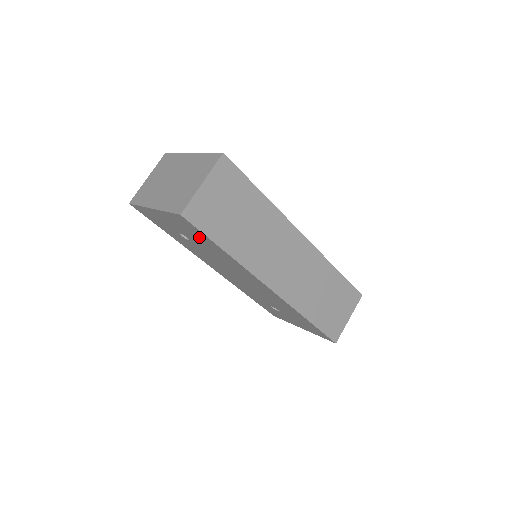
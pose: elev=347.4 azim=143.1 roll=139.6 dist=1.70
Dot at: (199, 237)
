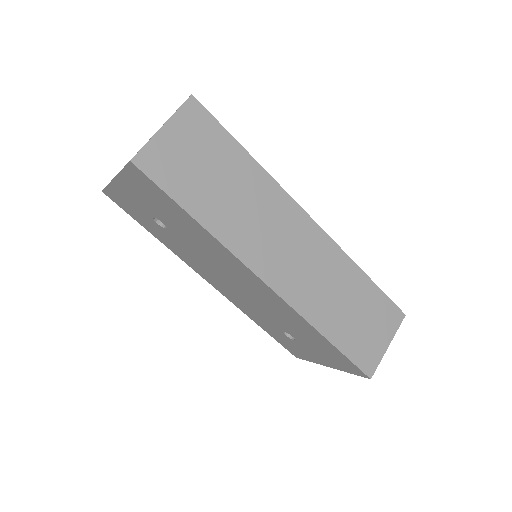
Dot at: (166, 207)
